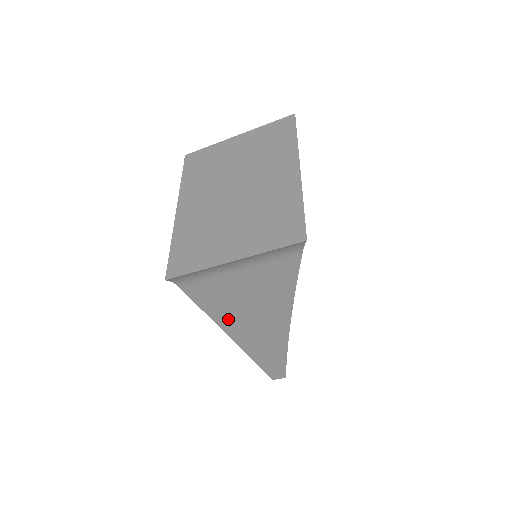
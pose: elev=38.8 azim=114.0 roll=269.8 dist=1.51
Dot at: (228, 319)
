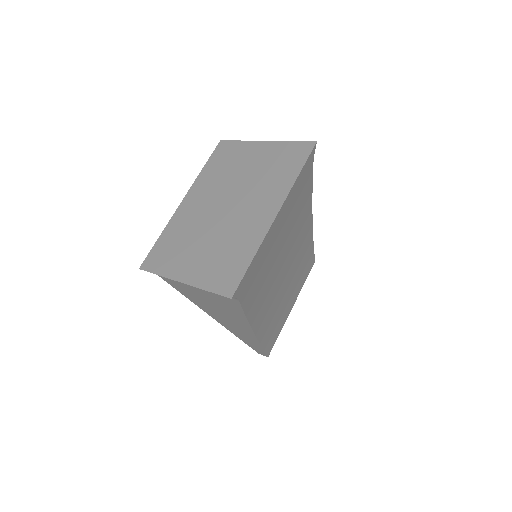
Dot at: (203, 306)
